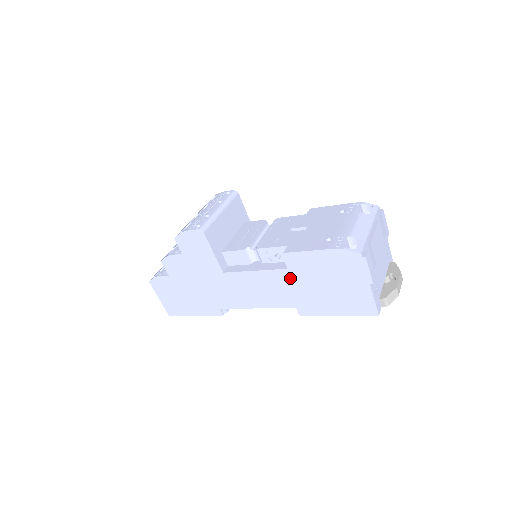
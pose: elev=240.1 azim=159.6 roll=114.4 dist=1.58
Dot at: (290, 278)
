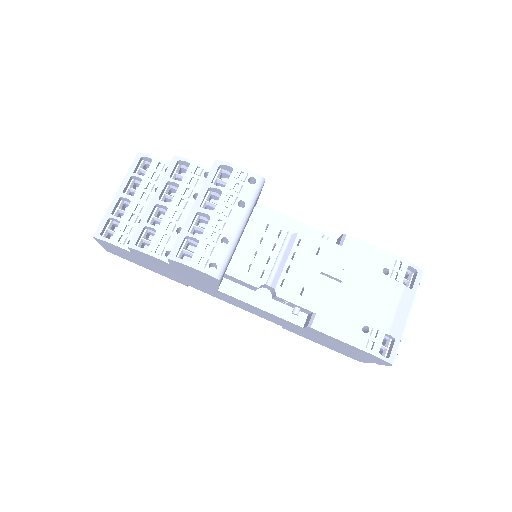
Dot at: (299, 328)
